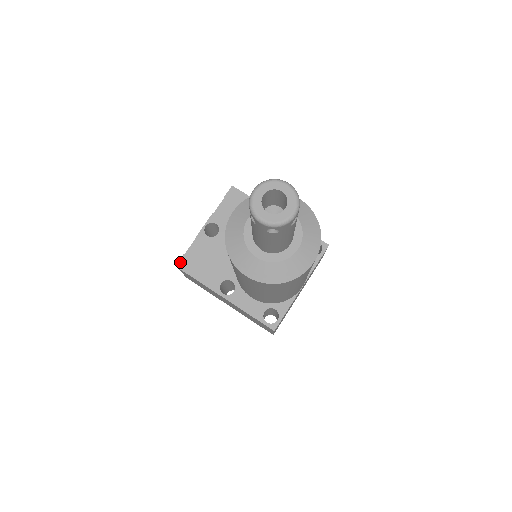
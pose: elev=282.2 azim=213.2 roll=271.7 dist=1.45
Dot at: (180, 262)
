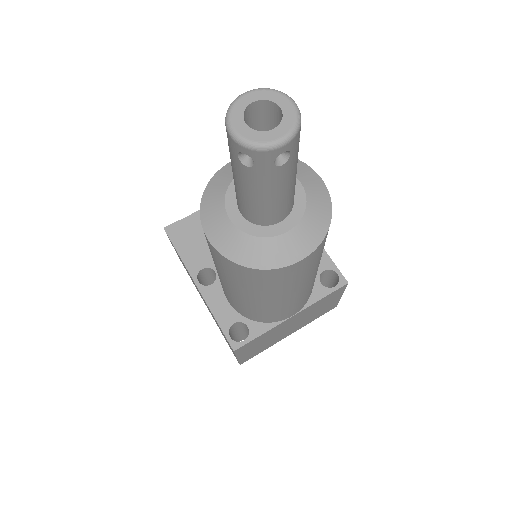
Dot at: (171, 226)
